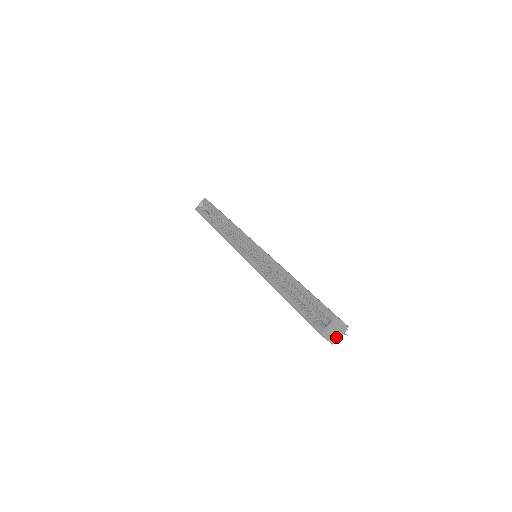
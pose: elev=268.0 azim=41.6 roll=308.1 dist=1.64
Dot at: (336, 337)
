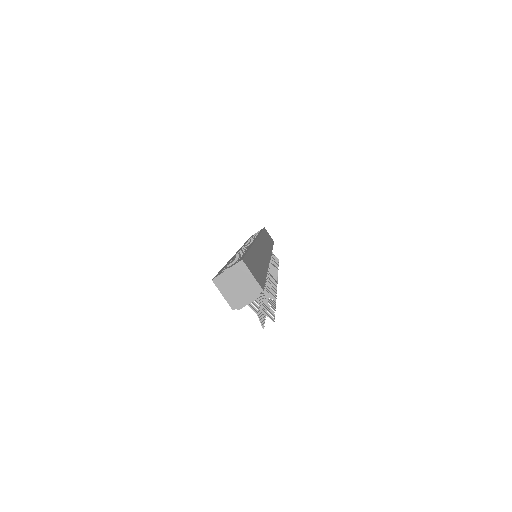
Dot at: (240, 299)
